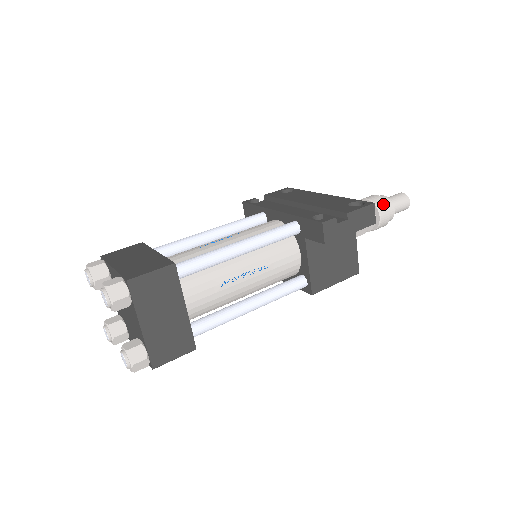
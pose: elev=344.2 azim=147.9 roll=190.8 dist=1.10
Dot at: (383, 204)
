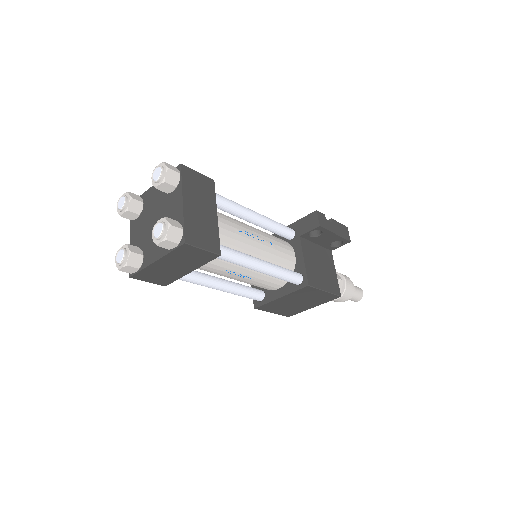
Dot at: (345, 276)
